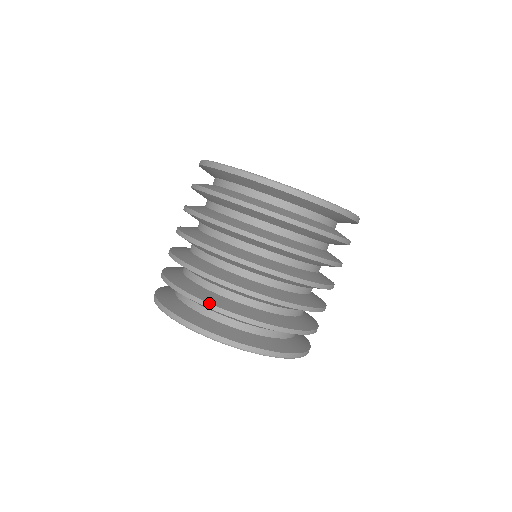
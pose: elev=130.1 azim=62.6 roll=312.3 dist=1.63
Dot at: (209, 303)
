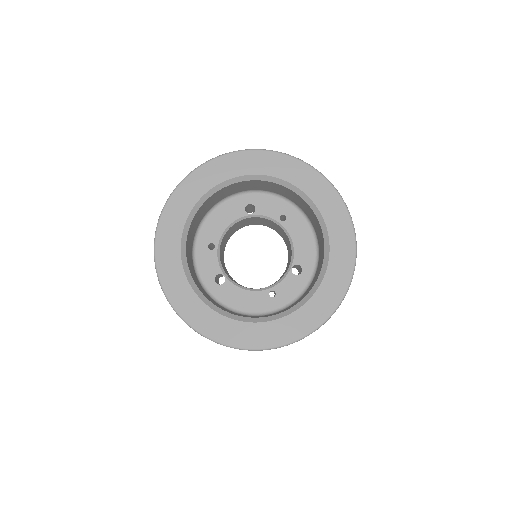
Dot at: occluded
